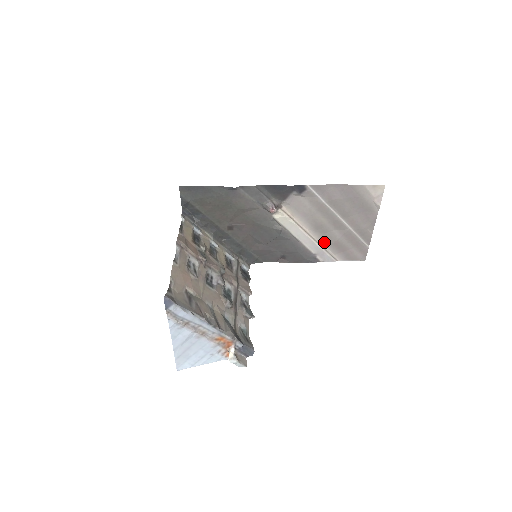
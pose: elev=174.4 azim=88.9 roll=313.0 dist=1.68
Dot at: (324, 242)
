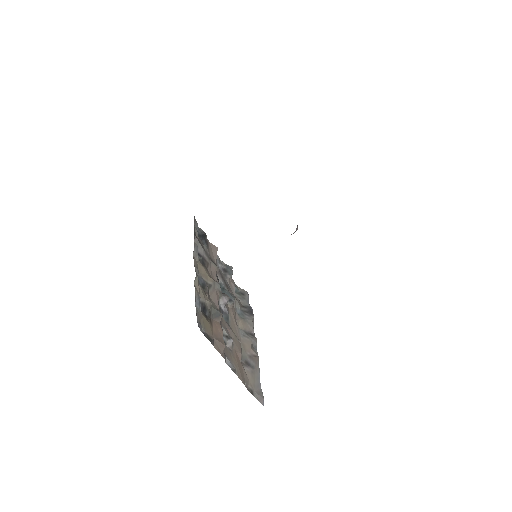
Dot at: occluded
